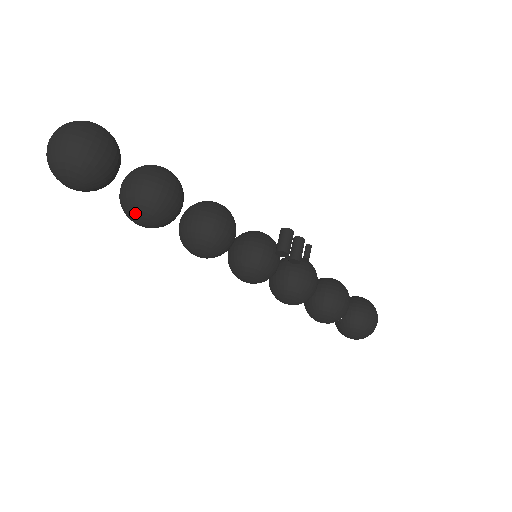
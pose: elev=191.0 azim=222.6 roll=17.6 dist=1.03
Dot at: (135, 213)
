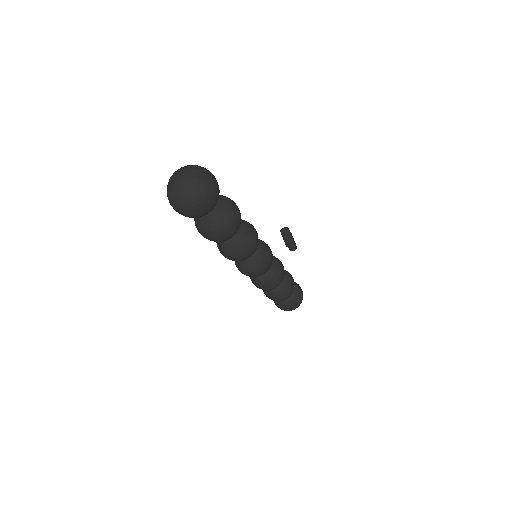
Dot at: (224, 229)
